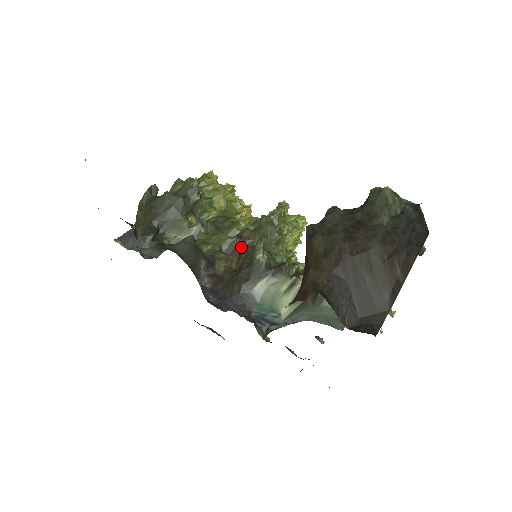
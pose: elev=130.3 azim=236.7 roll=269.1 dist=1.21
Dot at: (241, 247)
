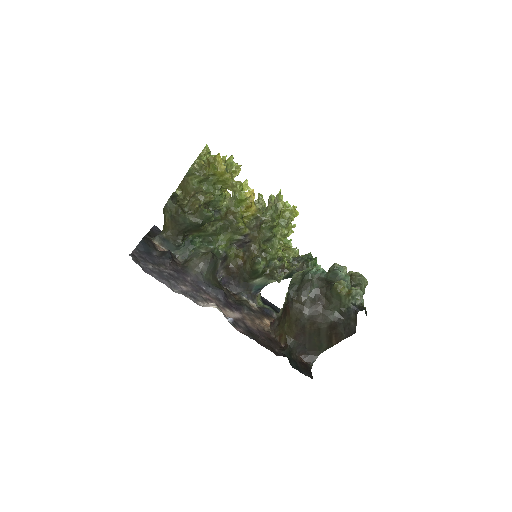
Dot at: (246, 244)
